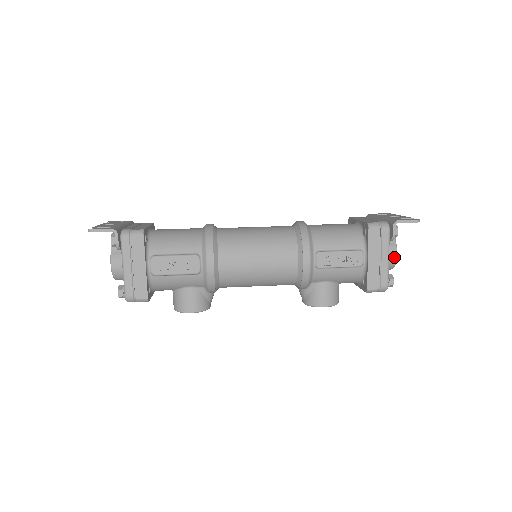
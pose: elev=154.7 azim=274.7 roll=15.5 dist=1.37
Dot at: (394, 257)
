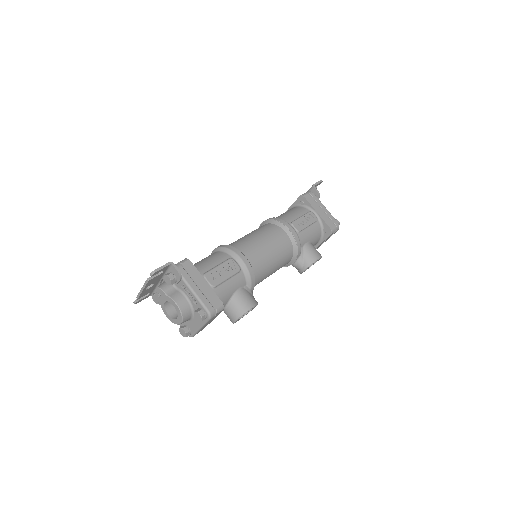
Dot at: occluded
